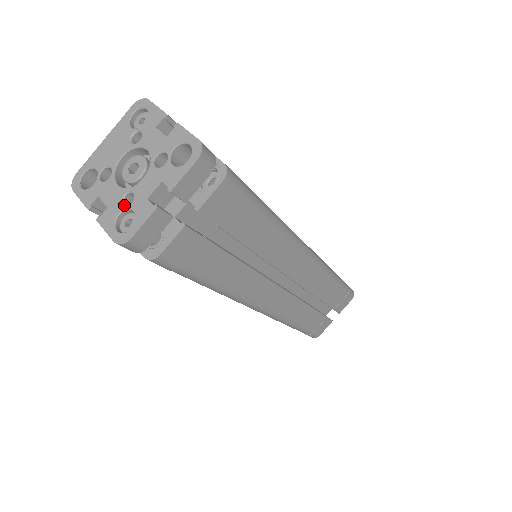
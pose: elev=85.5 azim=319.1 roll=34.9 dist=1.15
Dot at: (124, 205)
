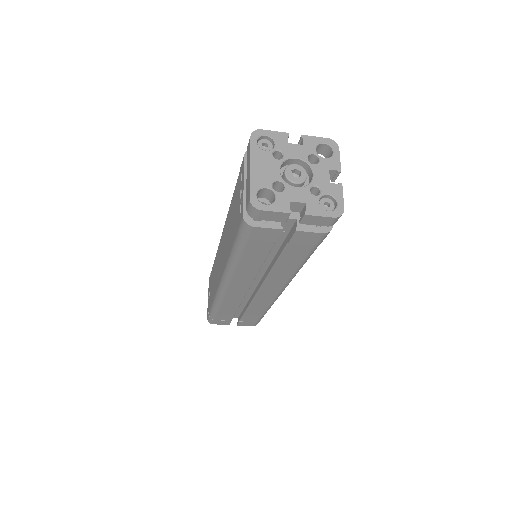
Dot at: (316, 195)
